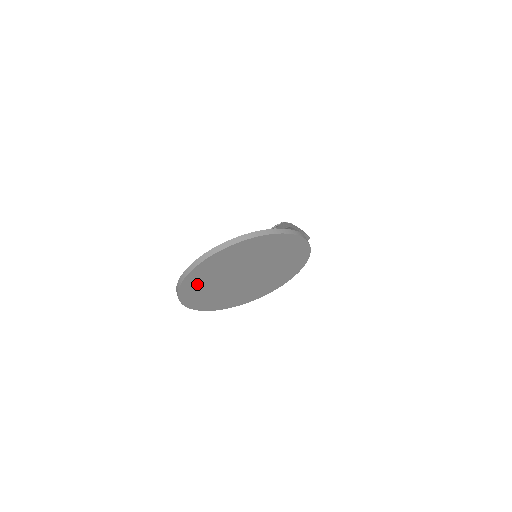
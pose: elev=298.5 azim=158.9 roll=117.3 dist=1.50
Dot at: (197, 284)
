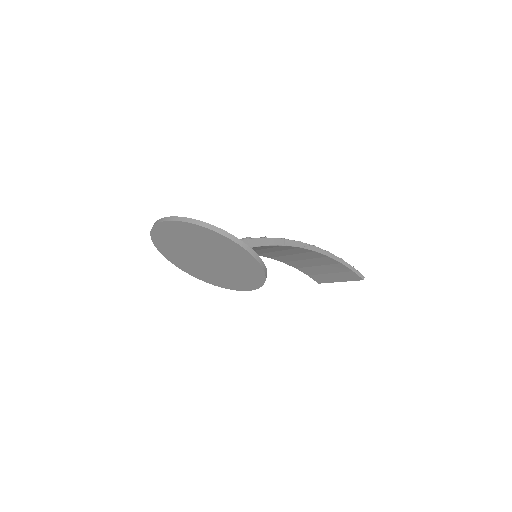
Dot at: (165, 243)
